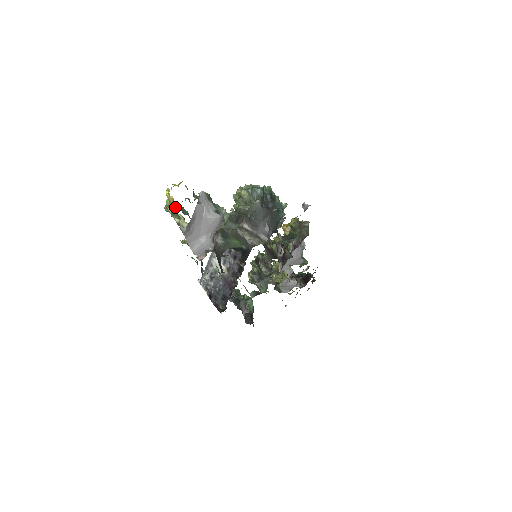
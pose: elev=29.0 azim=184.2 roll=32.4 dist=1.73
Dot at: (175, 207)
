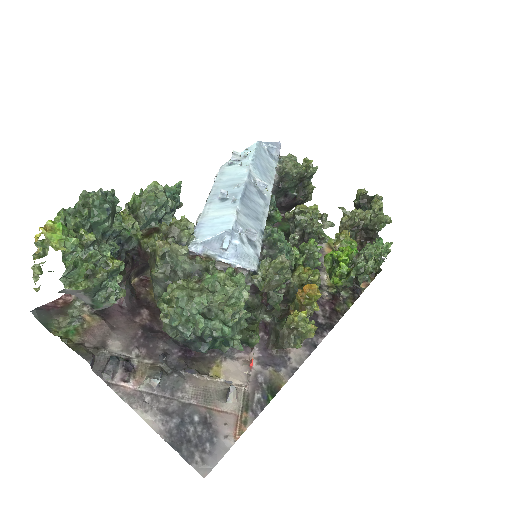
Dot at: (47, 249)
